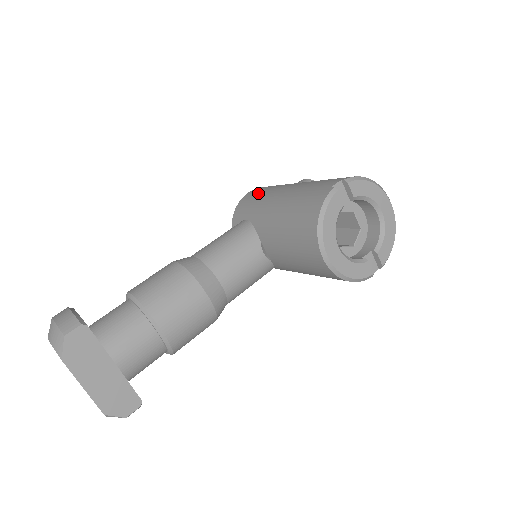
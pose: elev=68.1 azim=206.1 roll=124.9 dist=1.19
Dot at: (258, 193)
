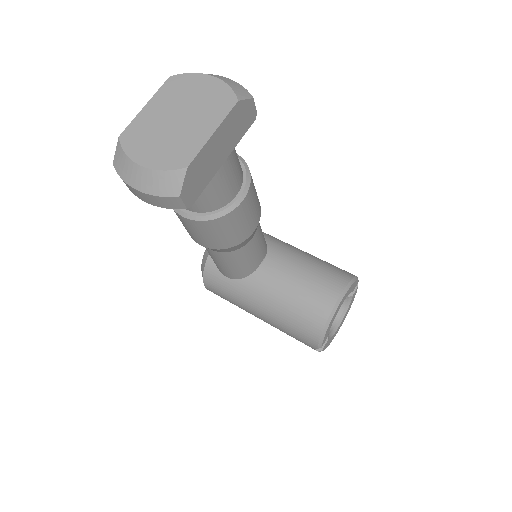
Dot at: occluded
